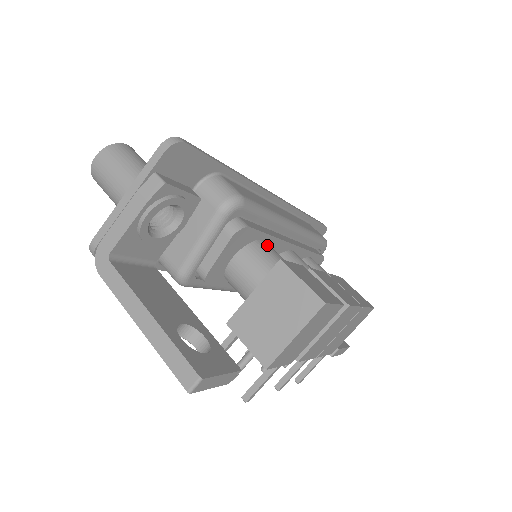
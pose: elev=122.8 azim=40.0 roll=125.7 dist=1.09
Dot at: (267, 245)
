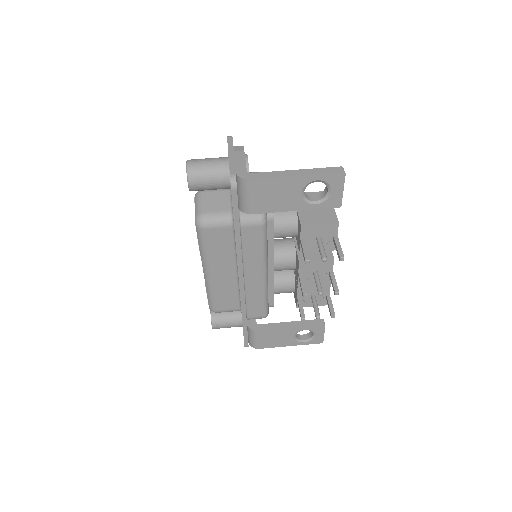
Dot at: occluded
